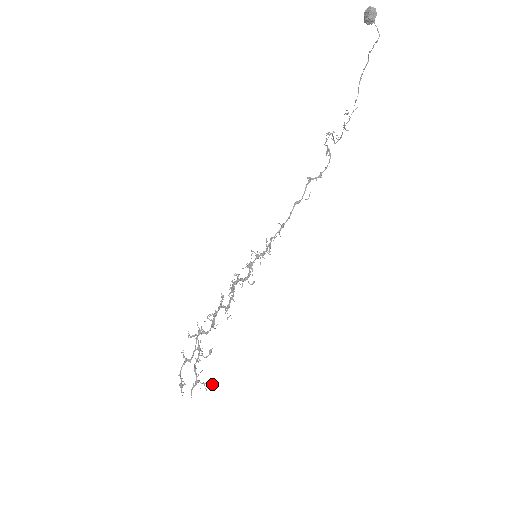
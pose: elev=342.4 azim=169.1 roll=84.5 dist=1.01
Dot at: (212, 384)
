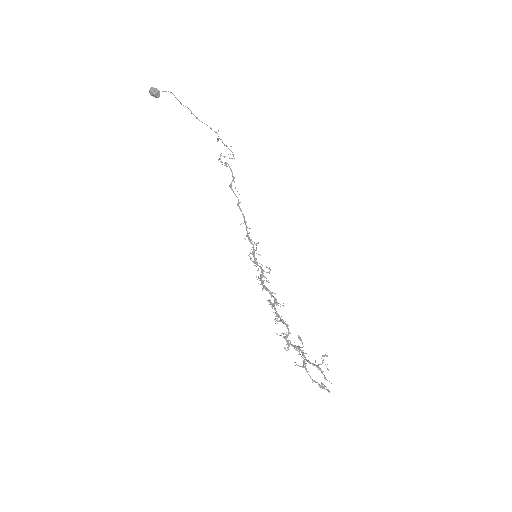
Dot at: (326, 356)
